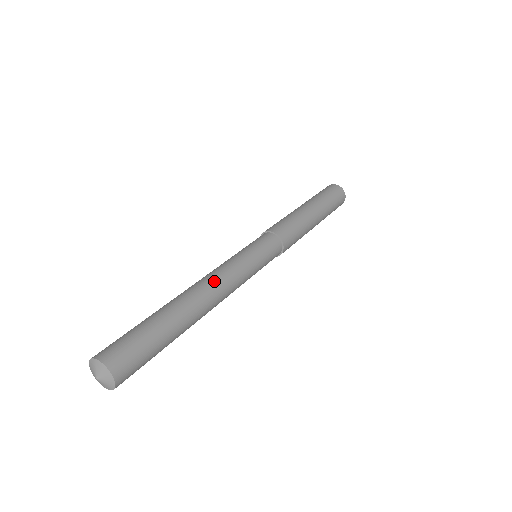
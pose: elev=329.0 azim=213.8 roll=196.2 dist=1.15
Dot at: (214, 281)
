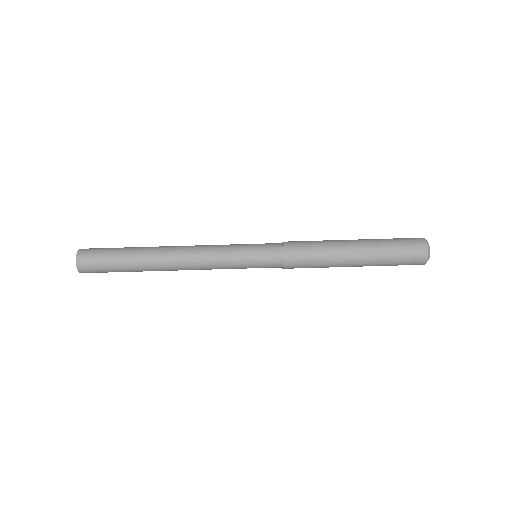
Dot at: (188, 255)
